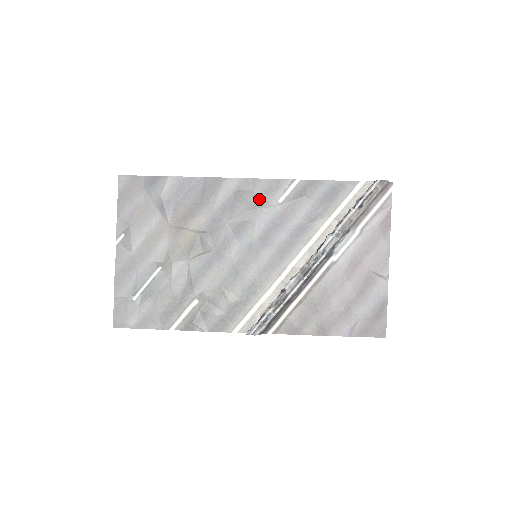
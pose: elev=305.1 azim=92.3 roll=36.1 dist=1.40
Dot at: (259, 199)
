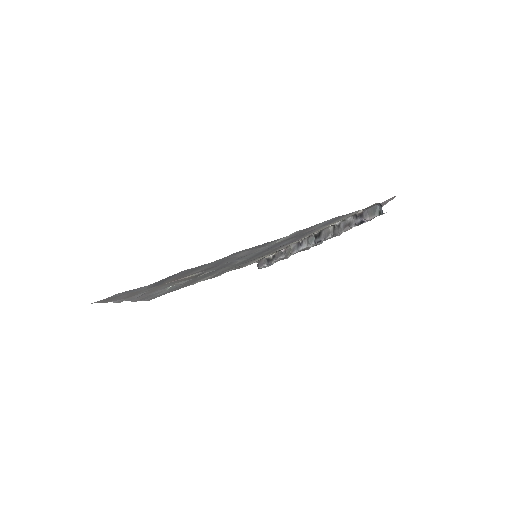
Dot at: (252, 251)
